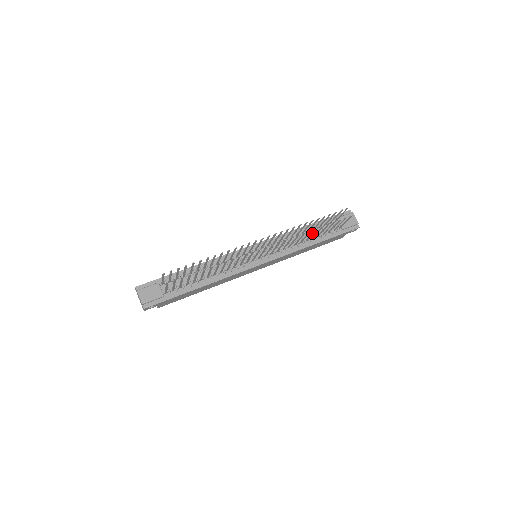
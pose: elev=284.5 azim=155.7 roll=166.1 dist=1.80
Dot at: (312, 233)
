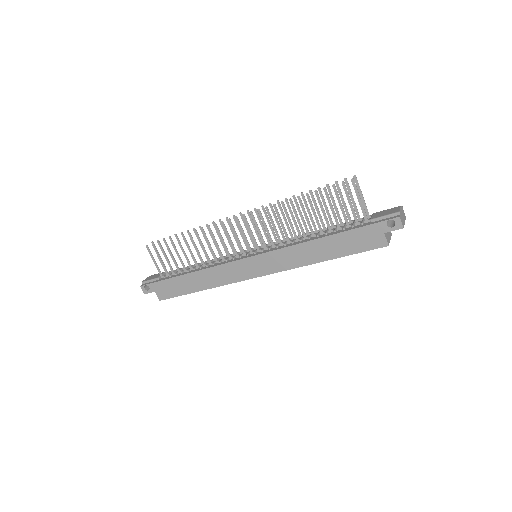
Dot at: (303, 211)
